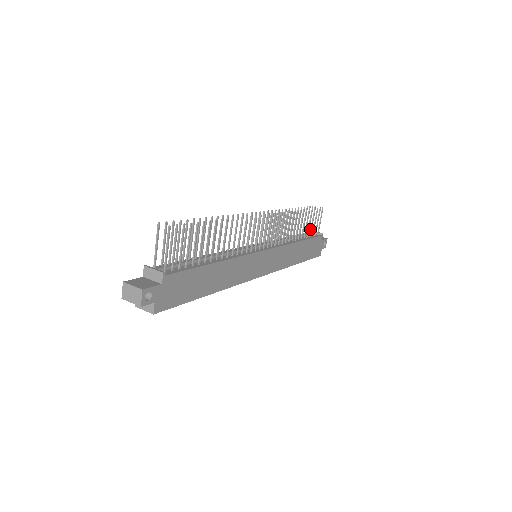
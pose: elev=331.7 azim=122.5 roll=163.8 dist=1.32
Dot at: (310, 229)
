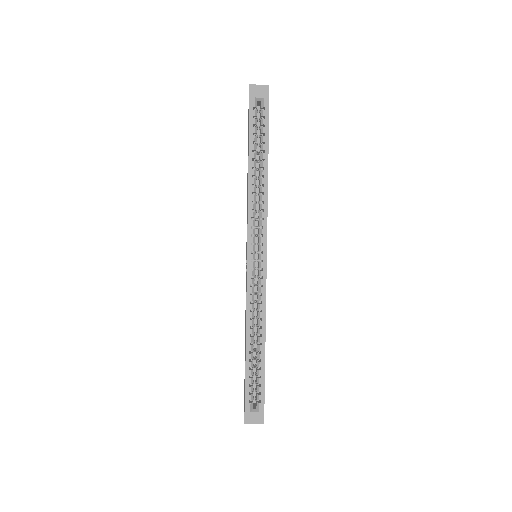
Dot at: occluded
